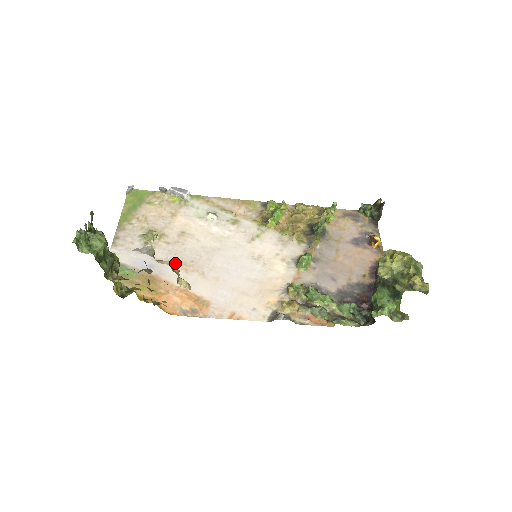
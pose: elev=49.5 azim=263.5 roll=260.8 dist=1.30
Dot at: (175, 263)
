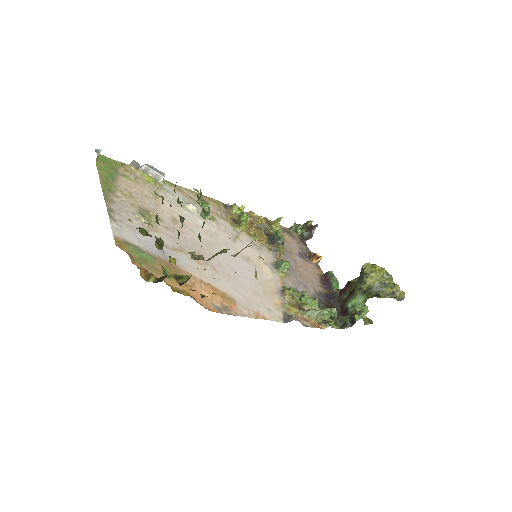
Dot at: (185, 252)
